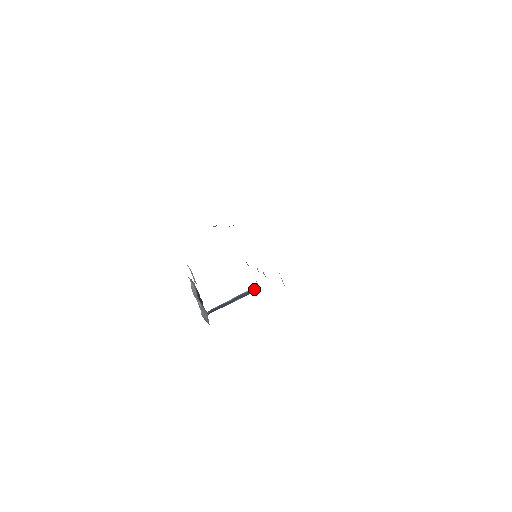
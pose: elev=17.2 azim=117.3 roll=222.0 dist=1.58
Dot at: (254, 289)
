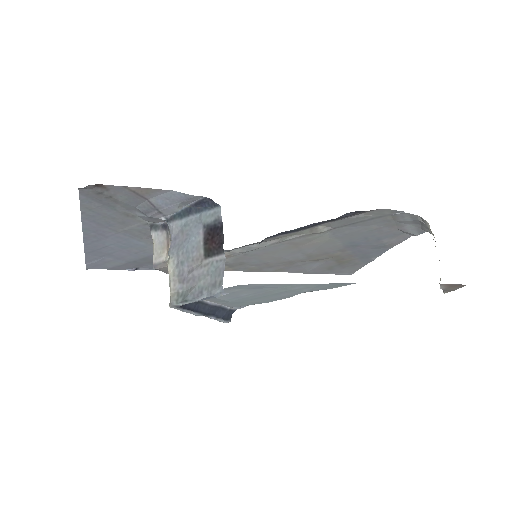
Dot at: (231, 315)
